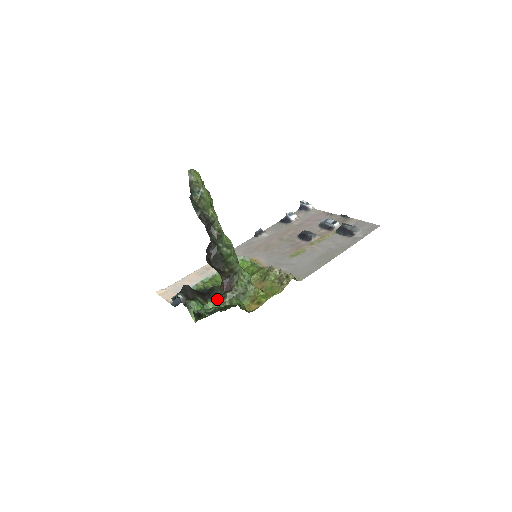
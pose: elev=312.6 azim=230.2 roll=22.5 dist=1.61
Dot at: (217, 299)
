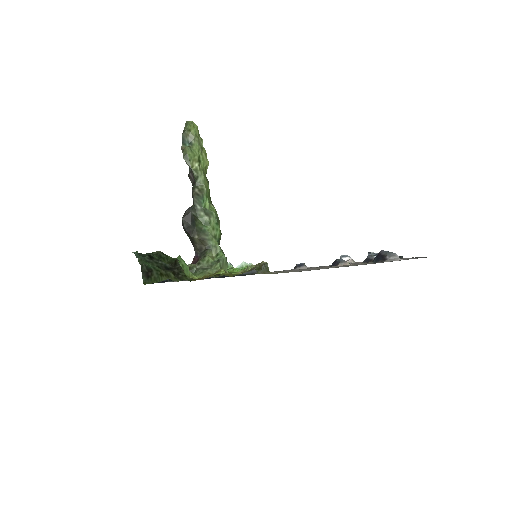
Dot at: occluded
